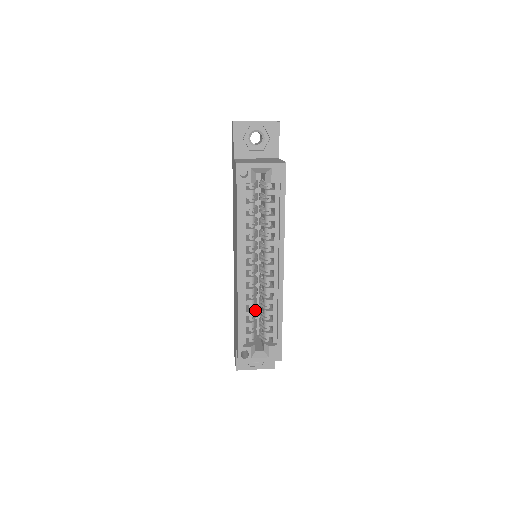
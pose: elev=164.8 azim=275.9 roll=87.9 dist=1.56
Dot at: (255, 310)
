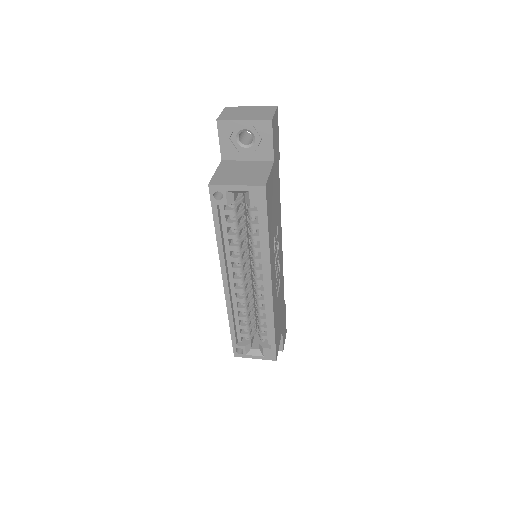
Dot at: (253, 310)
